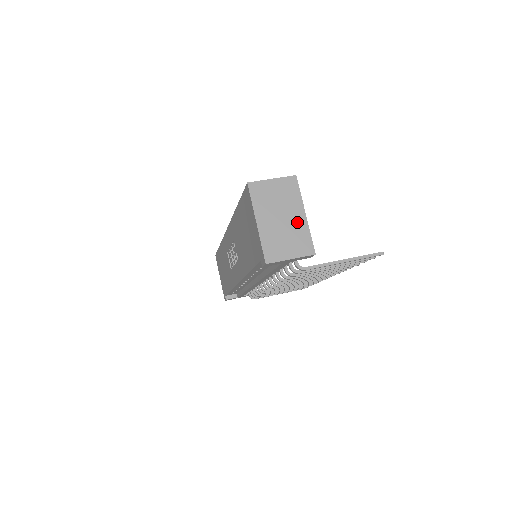
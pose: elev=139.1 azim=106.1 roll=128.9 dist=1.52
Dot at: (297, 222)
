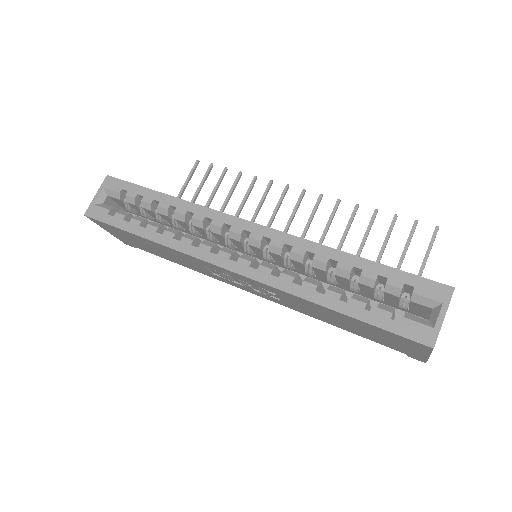
Dot at: occluded
